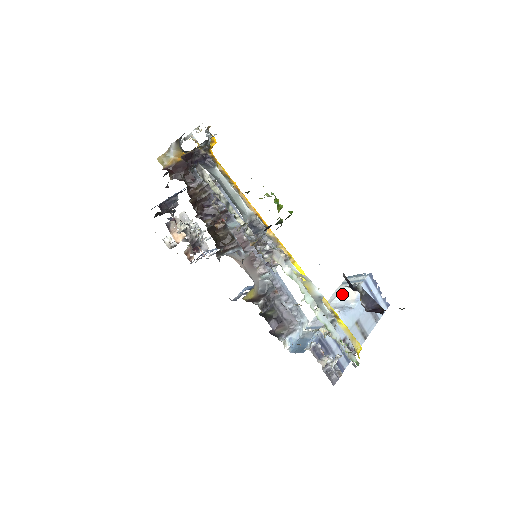
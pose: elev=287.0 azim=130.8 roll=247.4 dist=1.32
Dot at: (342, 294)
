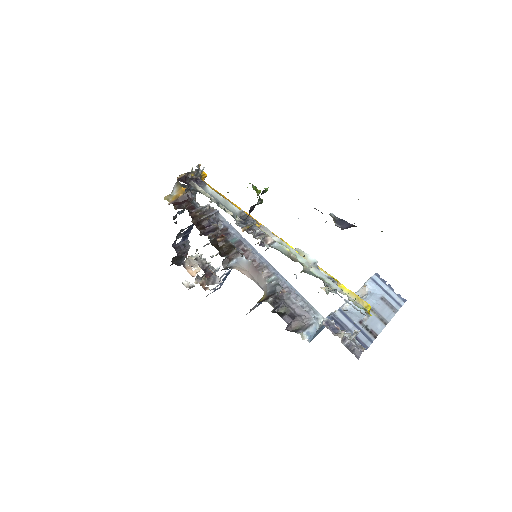
Dot at: occluded
